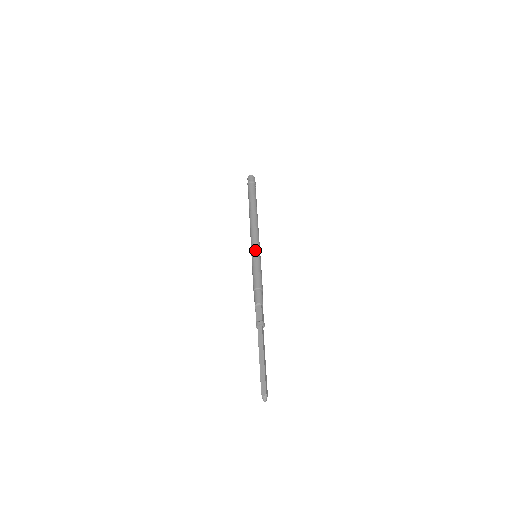
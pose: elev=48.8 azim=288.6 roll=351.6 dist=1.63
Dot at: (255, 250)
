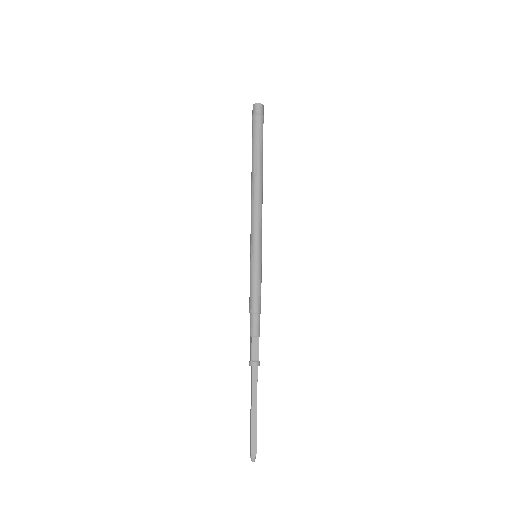
Dot at: (258, 250)
